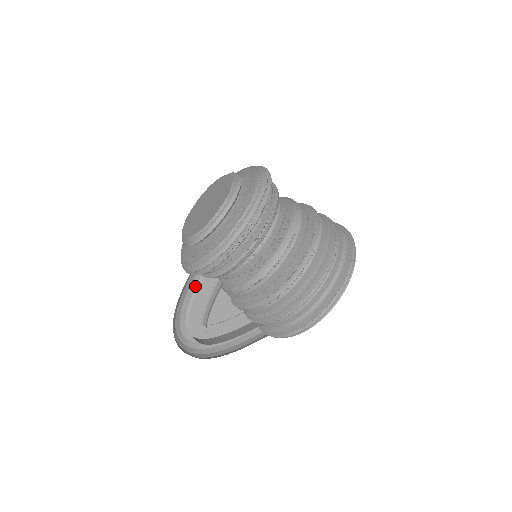
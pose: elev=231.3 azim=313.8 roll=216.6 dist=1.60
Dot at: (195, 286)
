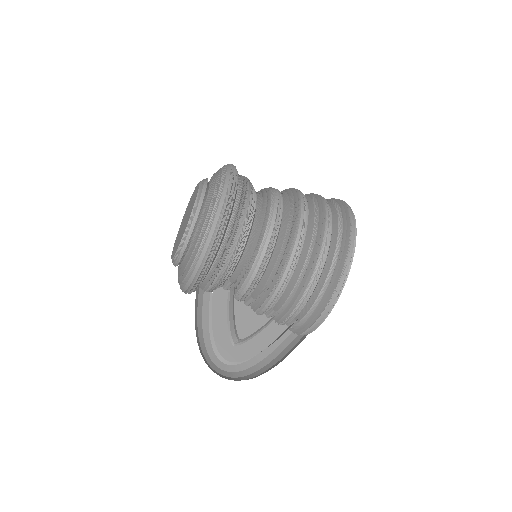
Dot at: (208, 310)
